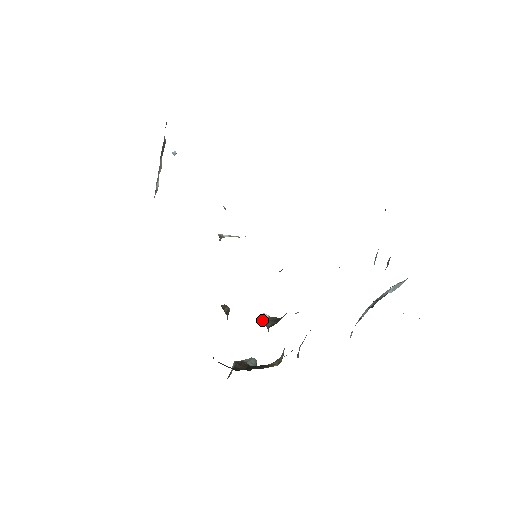
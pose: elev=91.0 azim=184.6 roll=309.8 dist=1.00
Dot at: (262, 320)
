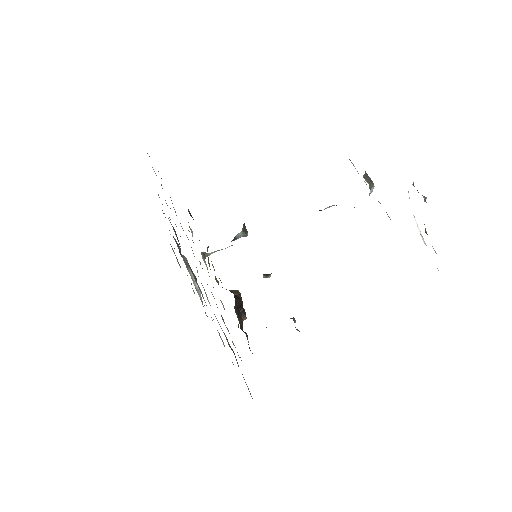
Dot at: (263, 277)
